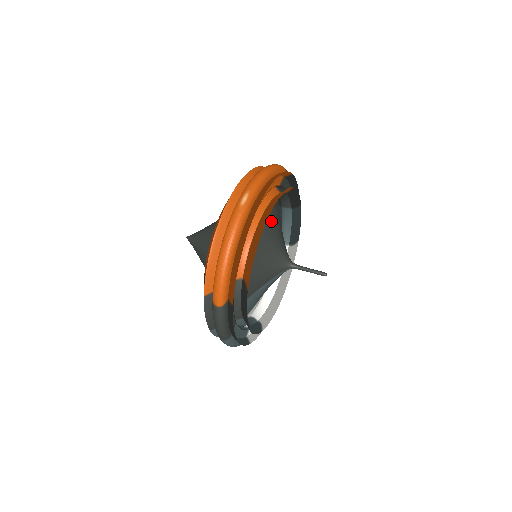
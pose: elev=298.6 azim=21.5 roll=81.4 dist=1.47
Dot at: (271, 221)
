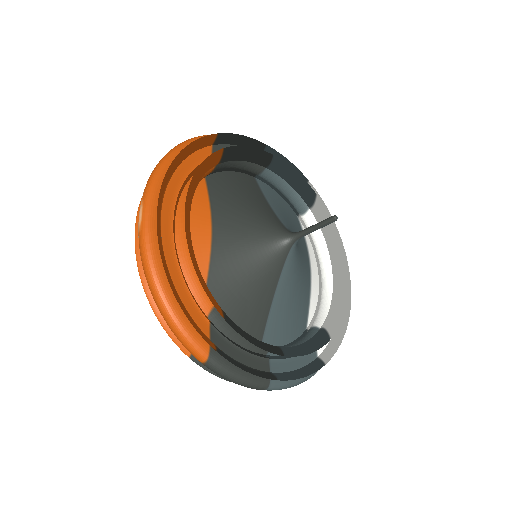
Dot at: (227, 207)
